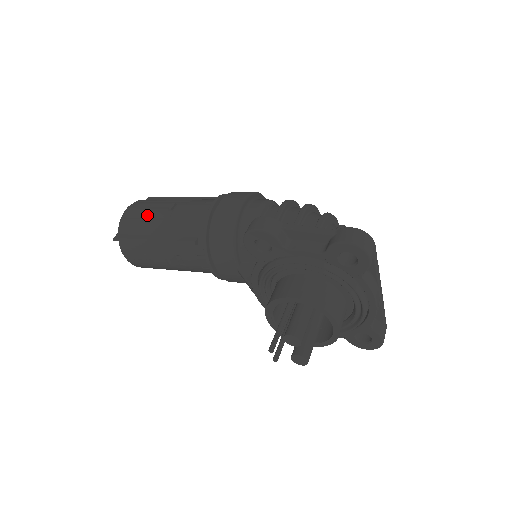
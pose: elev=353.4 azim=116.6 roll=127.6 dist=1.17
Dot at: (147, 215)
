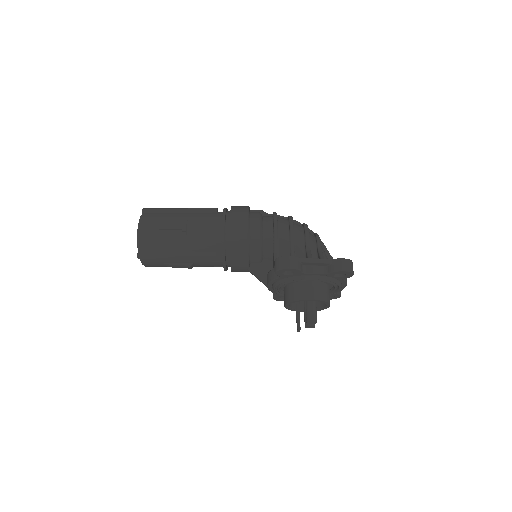
Dot at: (164, 236)
